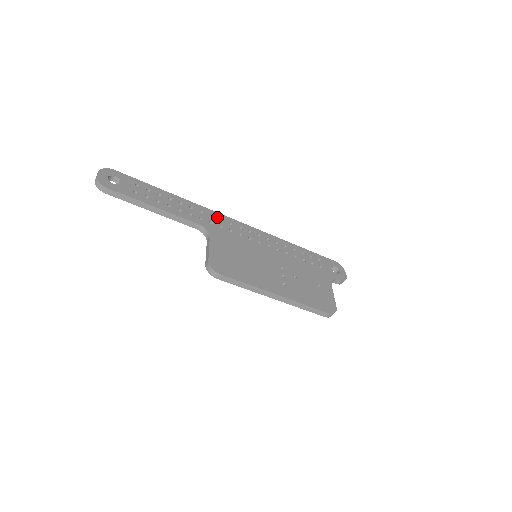
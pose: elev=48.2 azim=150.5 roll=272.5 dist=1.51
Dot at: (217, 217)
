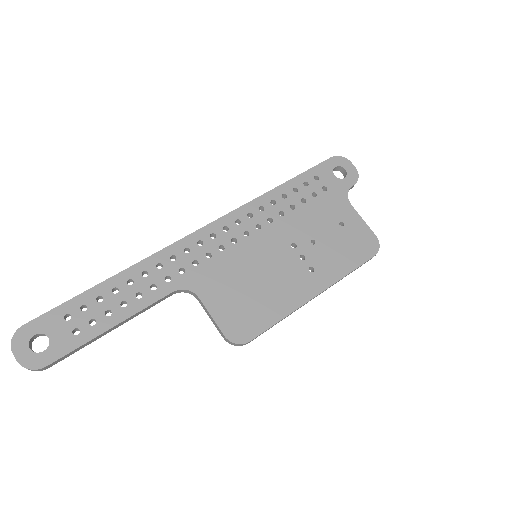
Dot at: (179, 252)
